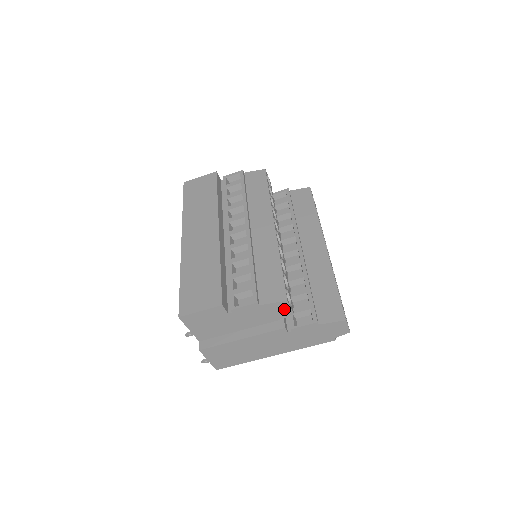
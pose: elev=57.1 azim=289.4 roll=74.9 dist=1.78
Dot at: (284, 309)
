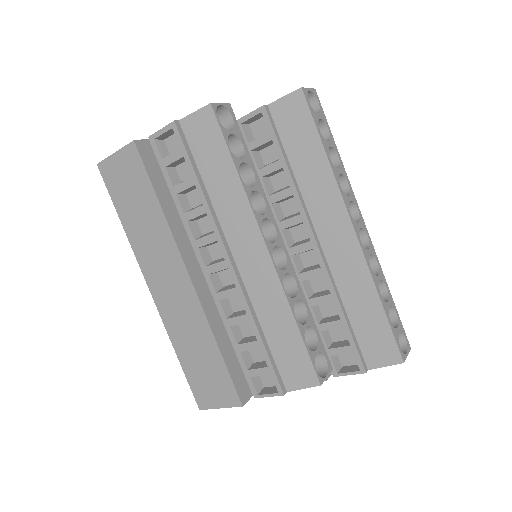
Dot at: occluded
